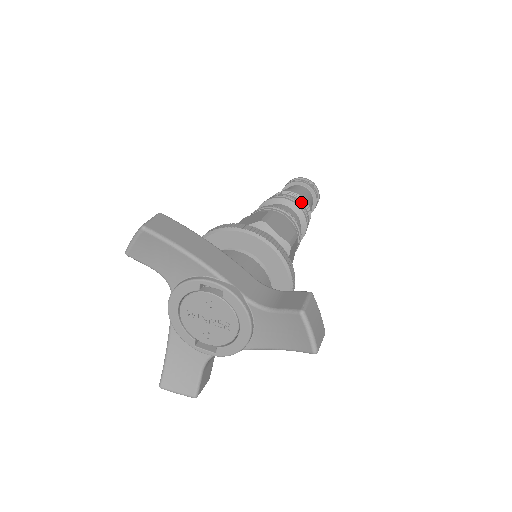
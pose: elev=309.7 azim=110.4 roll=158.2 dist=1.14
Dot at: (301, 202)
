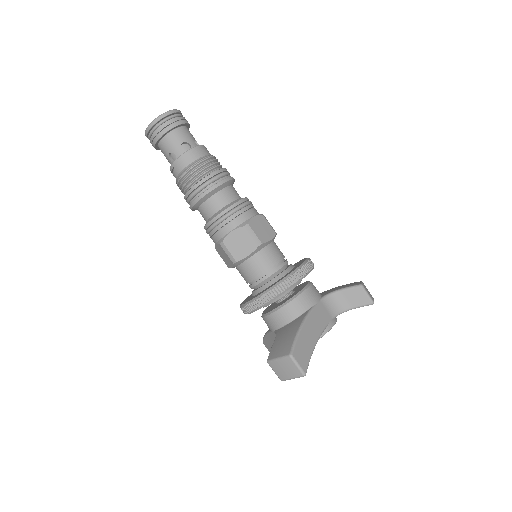
Dot at: (220, 169)
